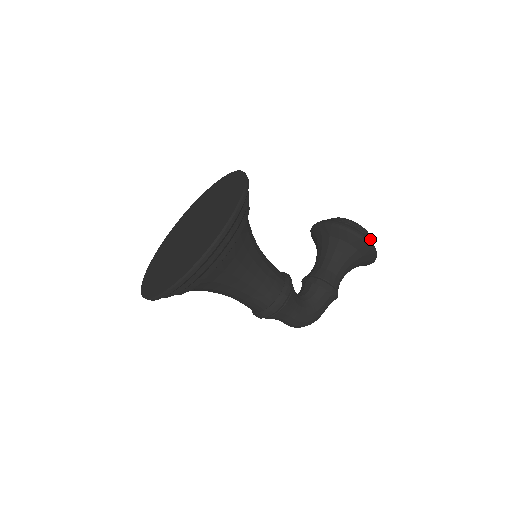
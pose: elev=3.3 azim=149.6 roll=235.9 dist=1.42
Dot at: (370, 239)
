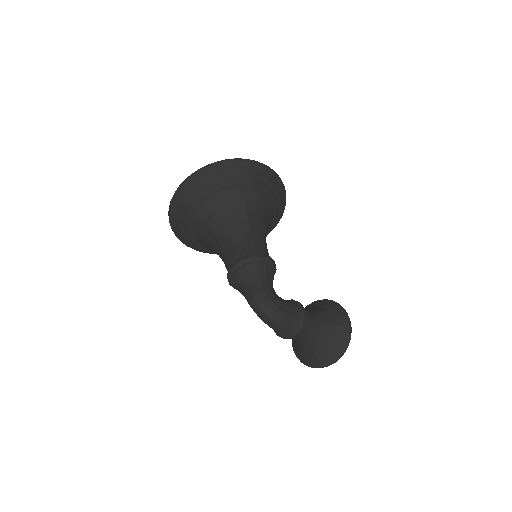
Dot at: occluded
